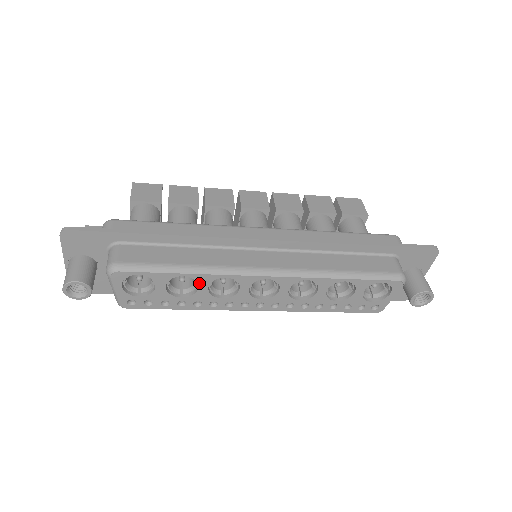
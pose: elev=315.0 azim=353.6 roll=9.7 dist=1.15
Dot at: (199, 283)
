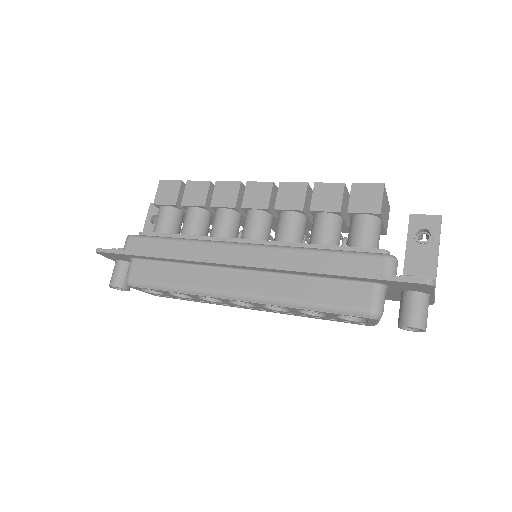
Dot at: (189, 295)
